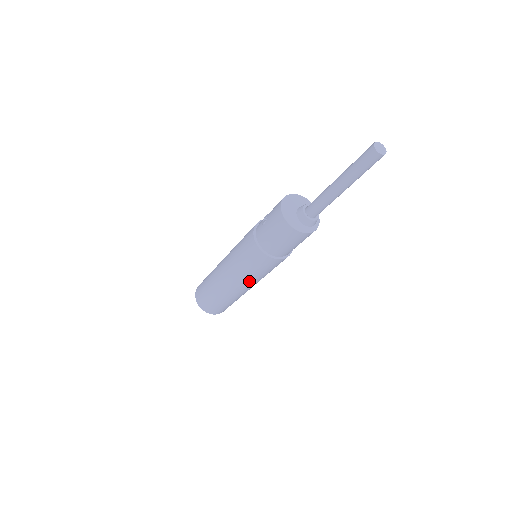
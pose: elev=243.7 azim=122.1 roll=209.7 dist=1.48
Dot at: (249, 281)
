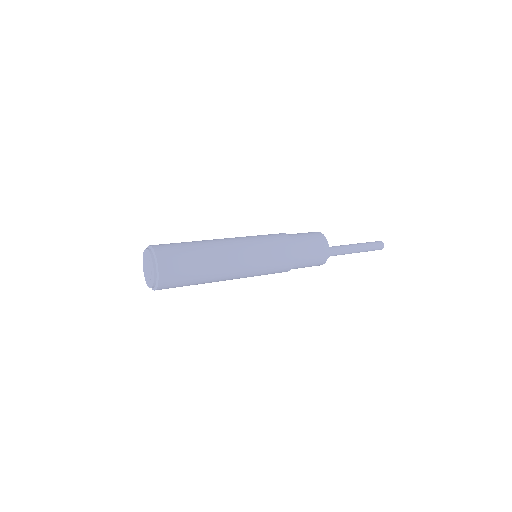
Dot at: (251, 251)
